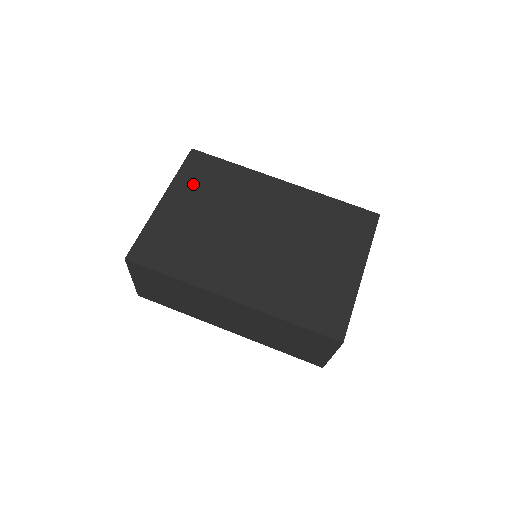
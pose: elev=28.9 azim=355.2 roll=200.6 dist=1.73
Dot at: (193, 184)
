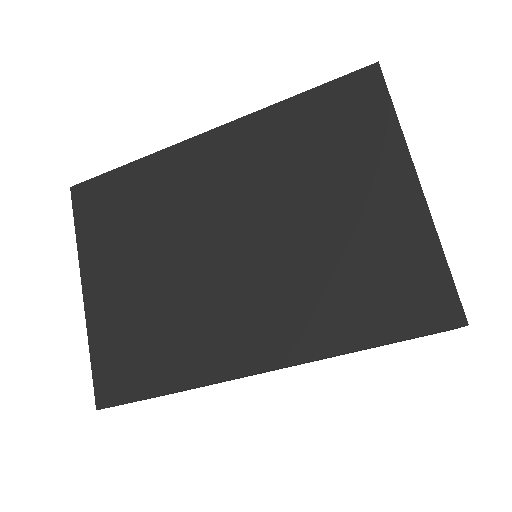
Dot at: (103, 237)
